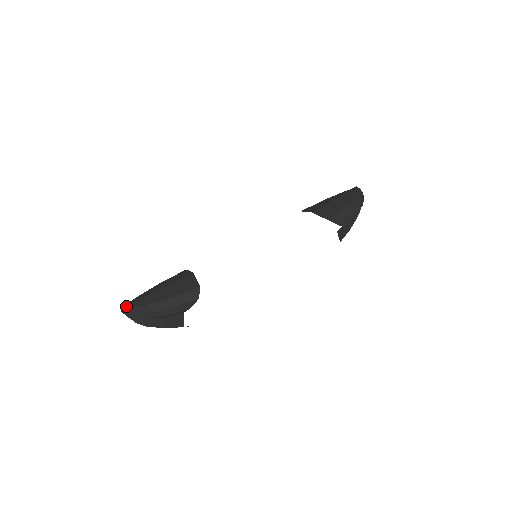
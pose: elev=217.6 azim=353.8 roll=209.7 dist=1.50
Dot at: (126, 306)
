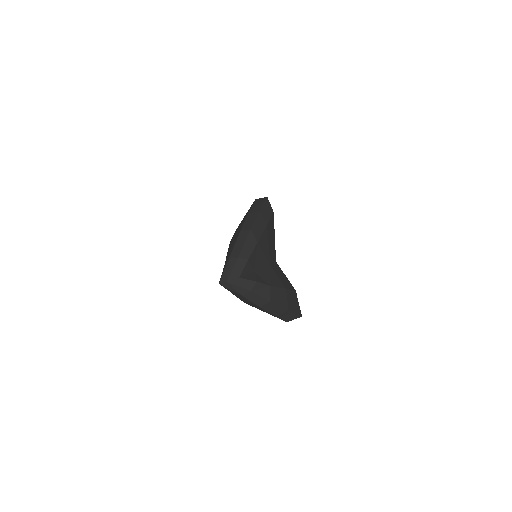
Dot at: (223, 269)
